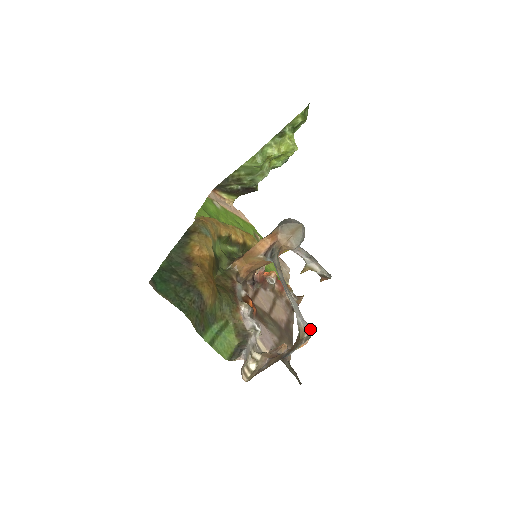
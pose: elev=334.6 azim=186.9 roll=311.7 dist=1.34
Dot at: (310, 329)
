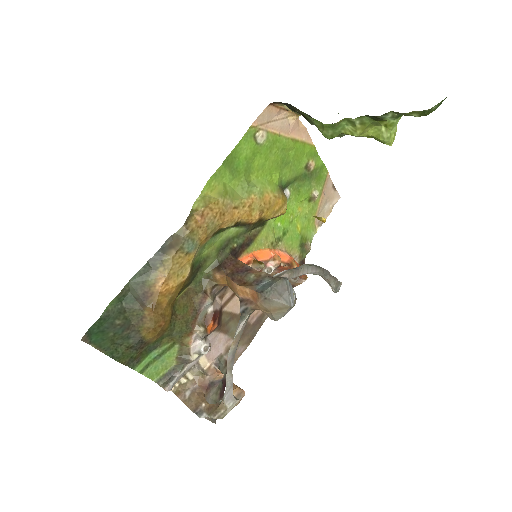
Dot at: (232, 405)
